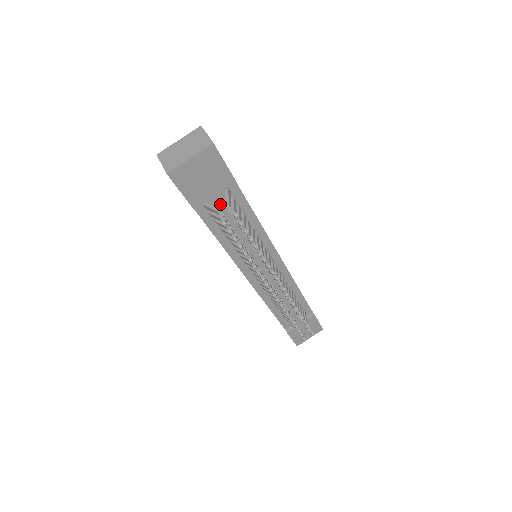
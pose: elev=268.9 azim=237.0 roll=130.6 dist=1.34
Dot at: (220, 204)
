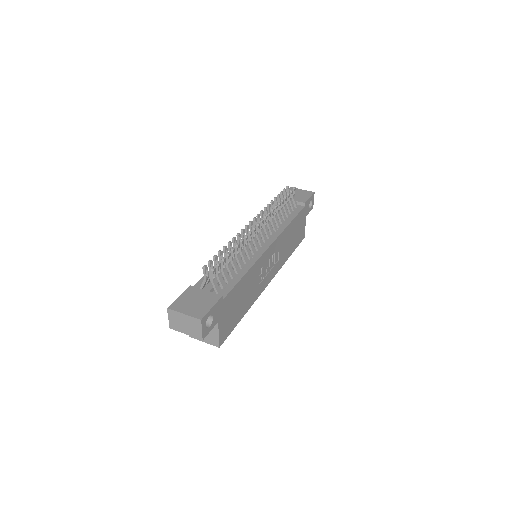
Dot at: (289, 203)
